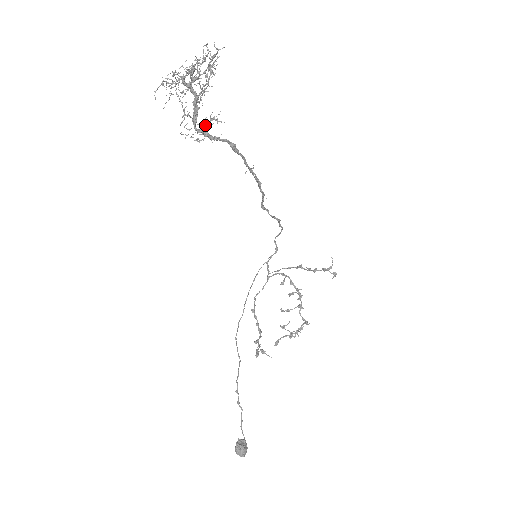
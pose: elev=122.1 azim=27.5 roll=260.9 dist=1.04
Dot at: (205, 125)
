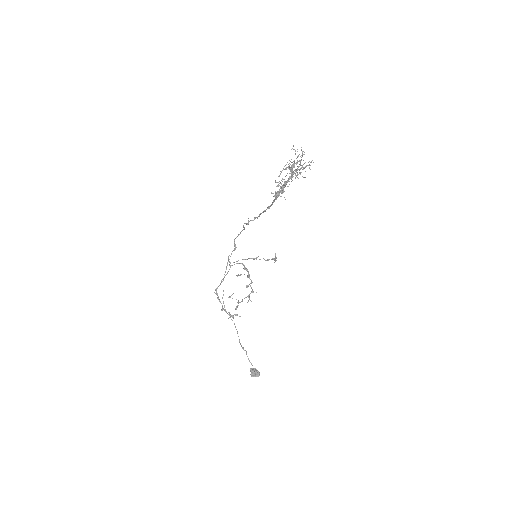
Dot at: occluded
